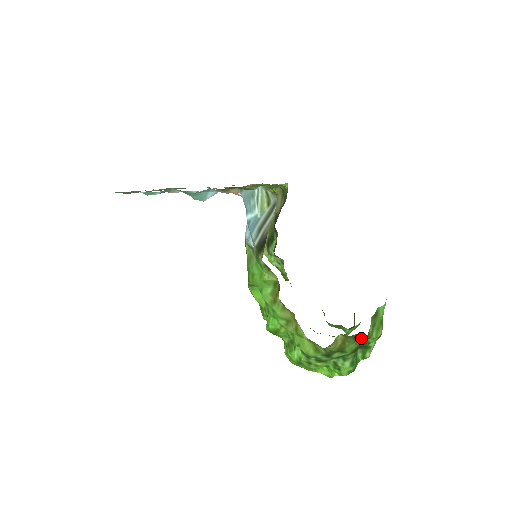
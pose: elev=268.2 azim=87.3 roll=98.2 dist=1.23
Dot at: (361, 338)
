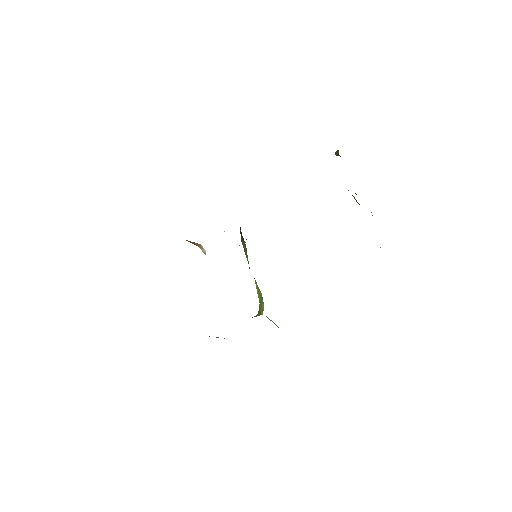
Dot at: occluded
